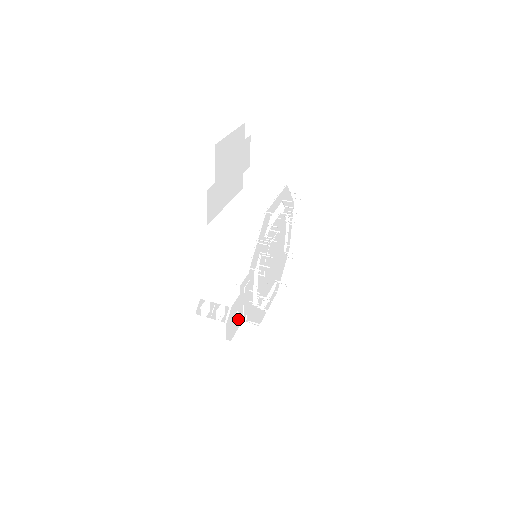
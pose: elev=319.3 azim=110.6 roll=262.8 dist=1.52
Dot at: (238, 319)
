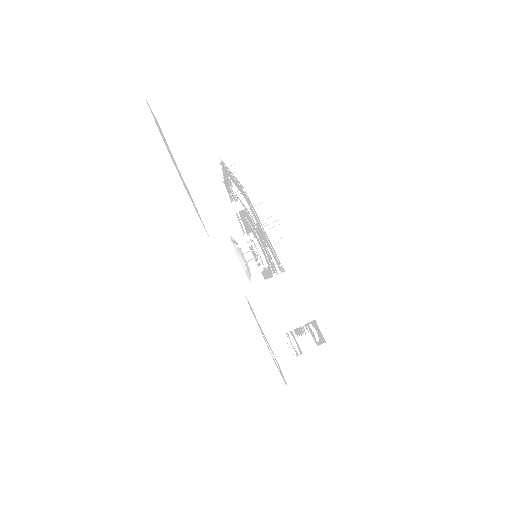
Dot at: occluded
